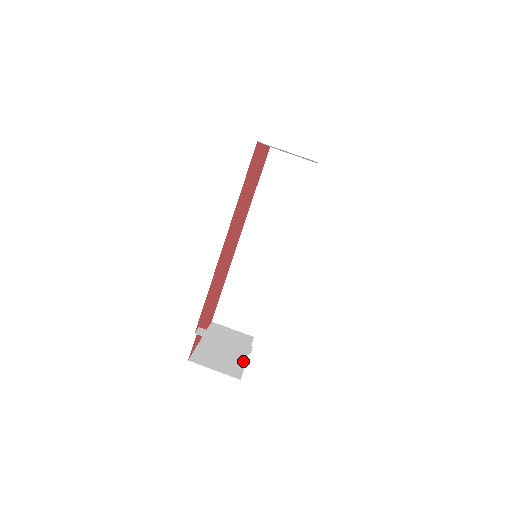
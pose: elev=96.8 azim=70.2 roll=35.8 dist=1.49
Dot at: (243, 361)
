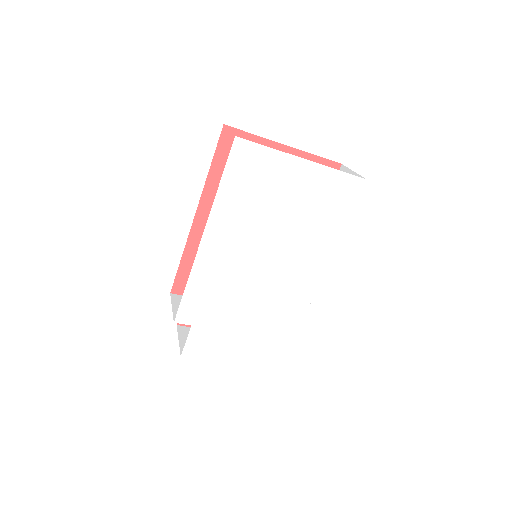
Dot at: (218, 359)
